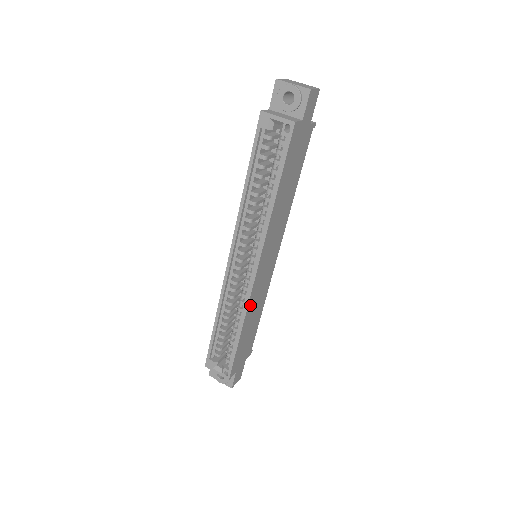
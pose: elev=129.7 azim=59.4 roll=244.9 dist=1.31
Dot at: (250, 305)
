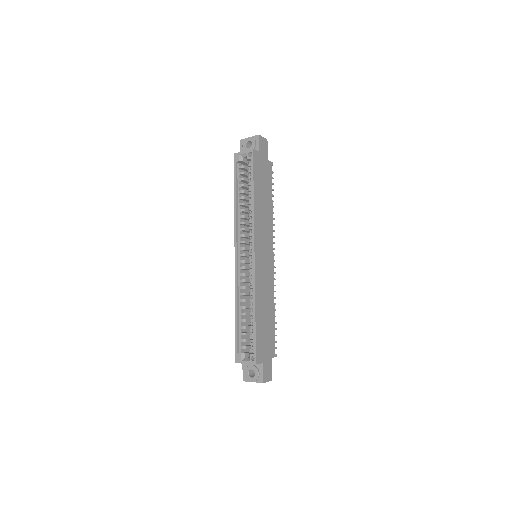
Dot at: (257, 287)
